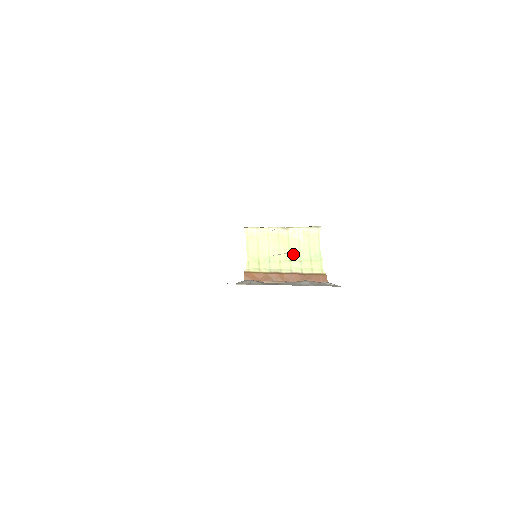
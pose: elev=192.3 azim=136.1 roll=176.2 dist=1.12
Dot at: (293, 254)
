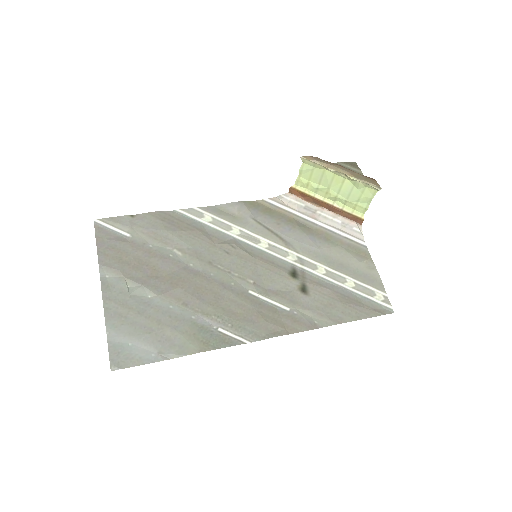
Dot at: (342, 193)
